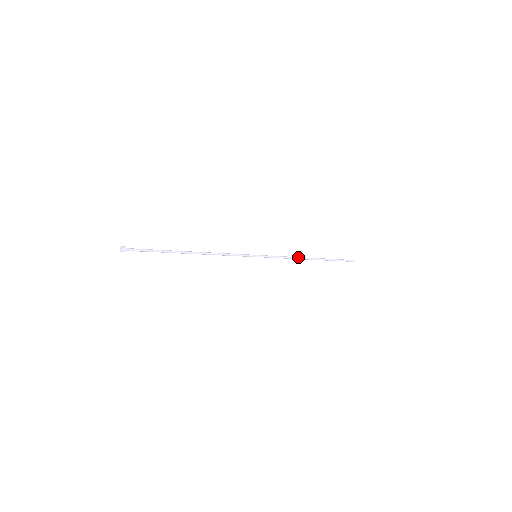
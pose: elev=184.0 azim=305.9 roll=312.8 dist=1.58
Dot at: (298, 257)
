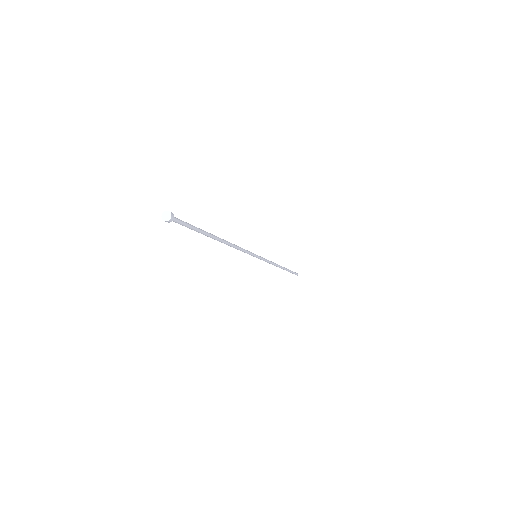
Dot at: (275, 263)
